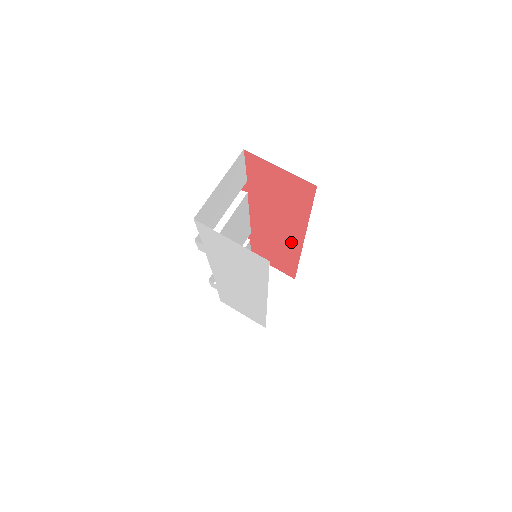
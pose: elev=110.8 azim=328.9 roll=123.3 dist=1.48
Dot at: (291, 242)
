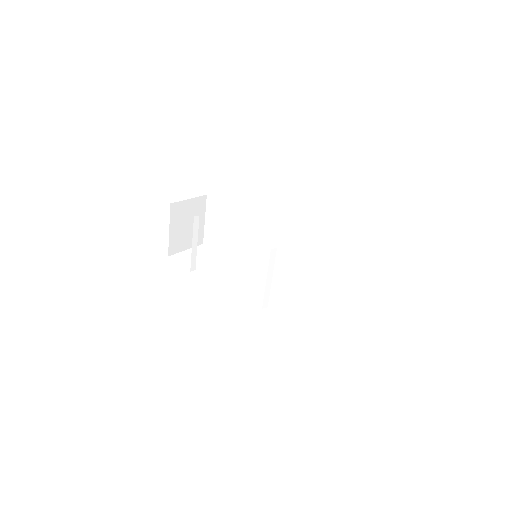
Dot at: occluded
